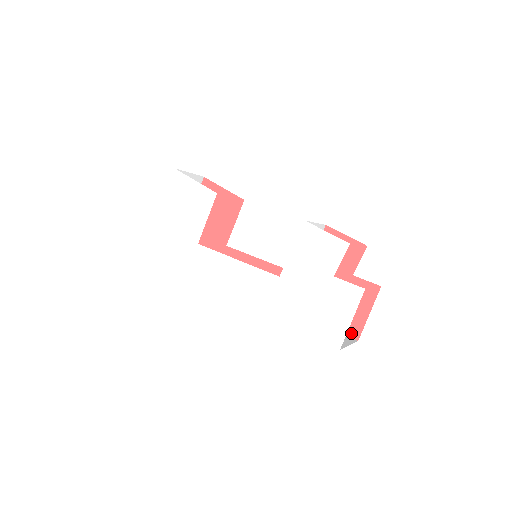
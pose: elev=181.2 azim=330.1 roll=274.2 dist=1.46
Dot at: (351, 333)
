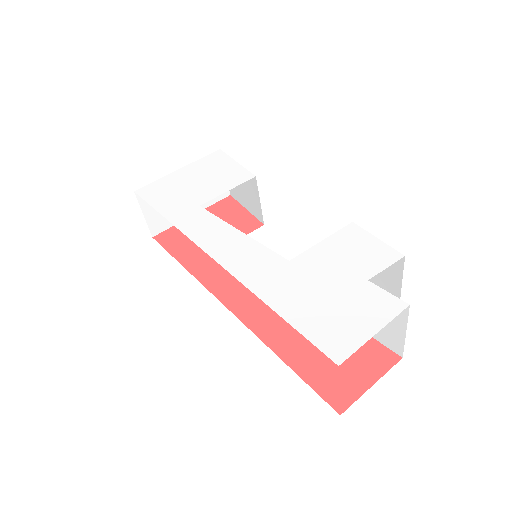
Dot at: (334, 401)
